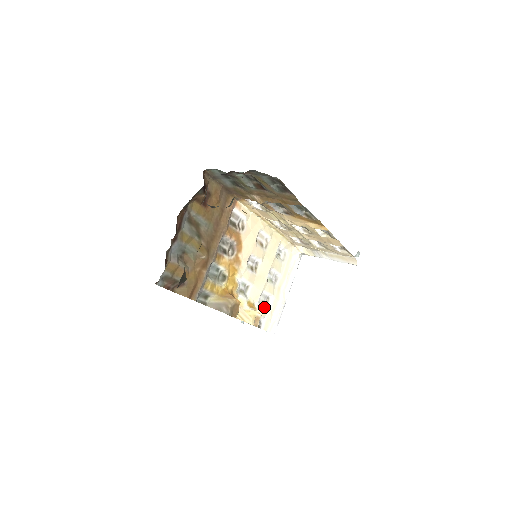
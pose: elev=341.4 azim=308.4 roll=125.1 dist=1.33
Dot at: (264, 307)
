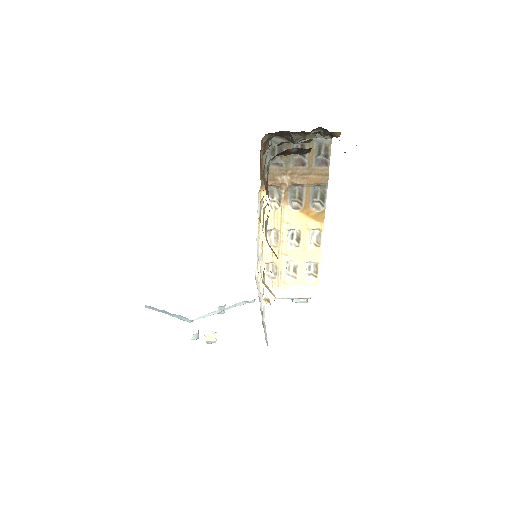
Dot at: occluded
